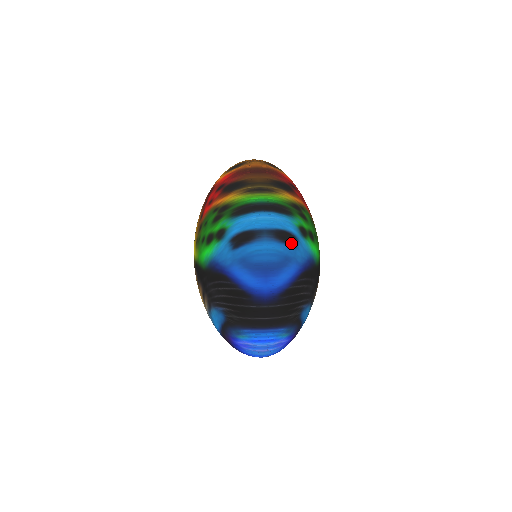
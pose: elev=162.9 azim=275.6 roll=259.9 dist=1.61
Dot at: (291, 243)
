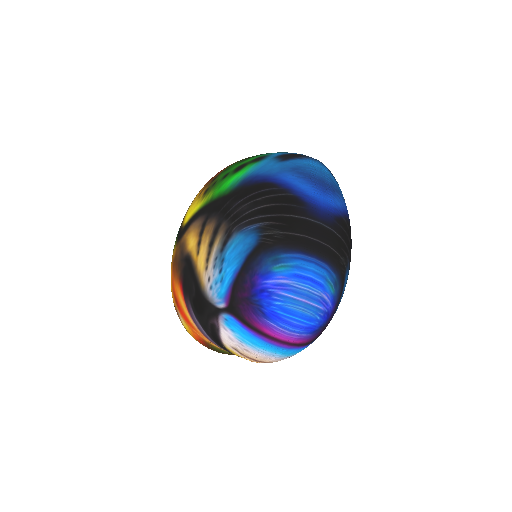
Dot at: (338, 184)
